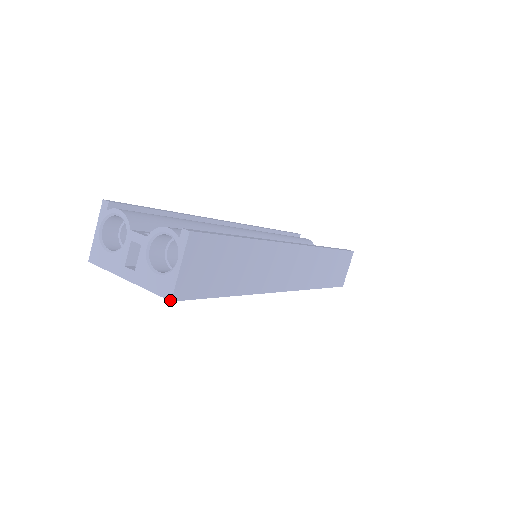
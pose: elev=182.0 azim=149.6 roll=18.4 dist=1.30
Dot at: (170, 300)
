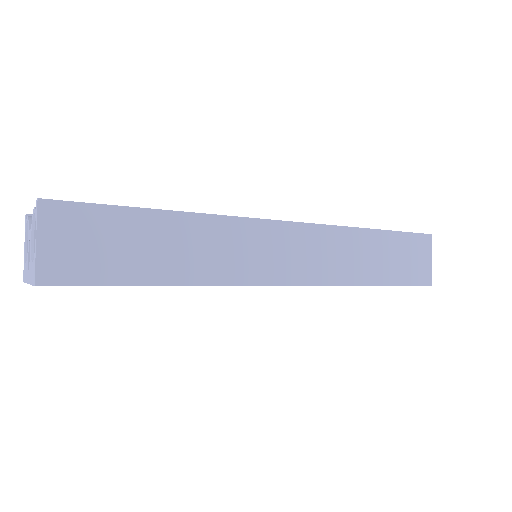
Dot at: (34, 285)
